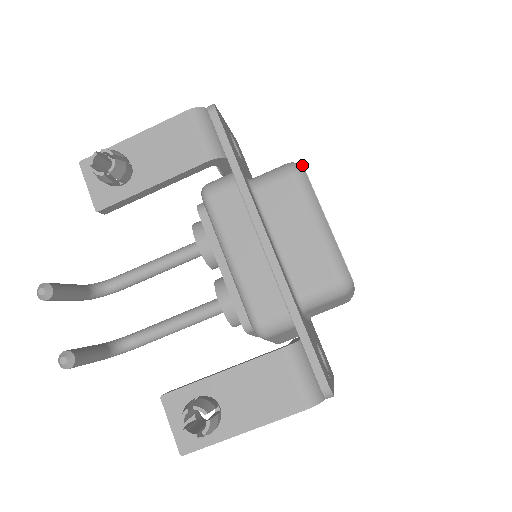
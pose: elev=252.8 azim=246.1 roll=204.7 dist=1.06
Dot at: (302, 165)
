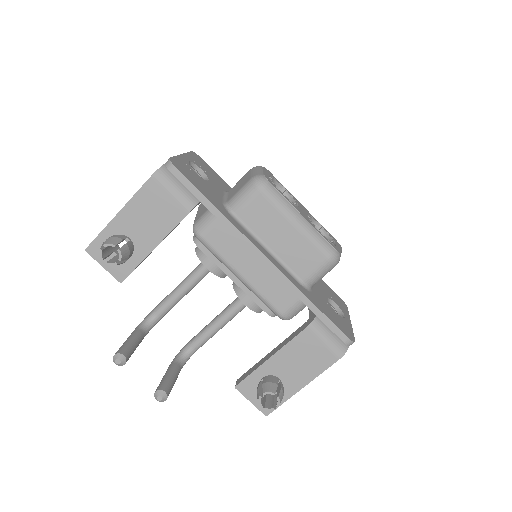
Dot at: (263, 175)
